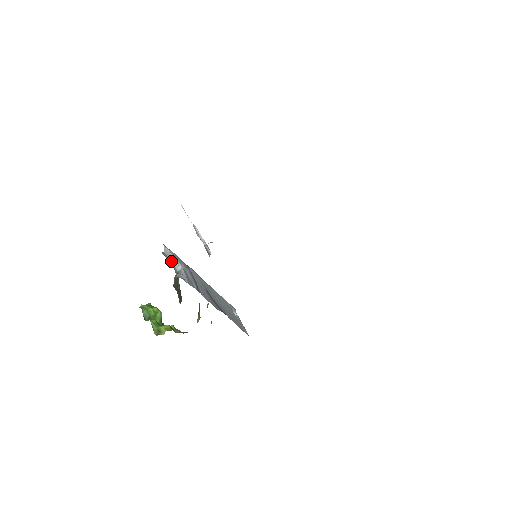
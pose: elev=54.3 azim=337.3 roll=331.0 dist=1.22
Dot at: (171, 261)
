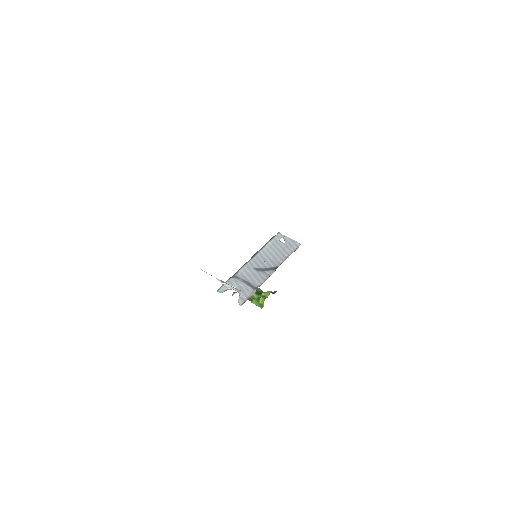
Dot at: occluded
